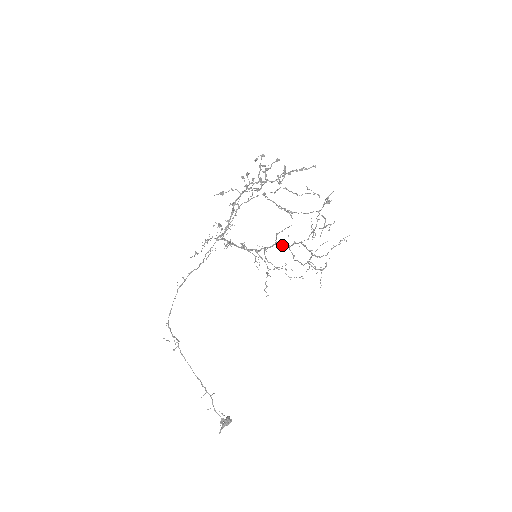
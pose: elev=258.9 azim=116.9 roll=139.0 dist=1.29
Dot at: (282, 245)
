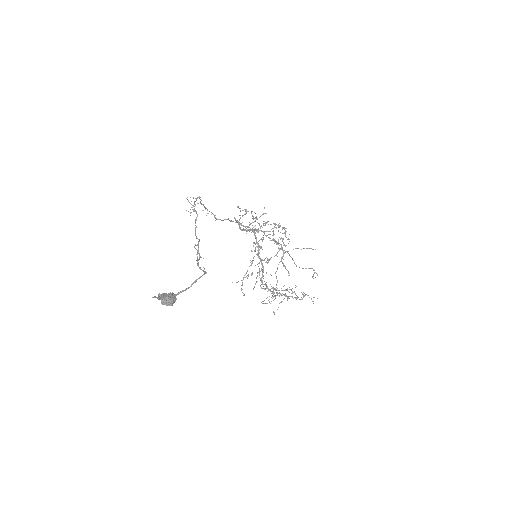
Dot at: (263, 275)
